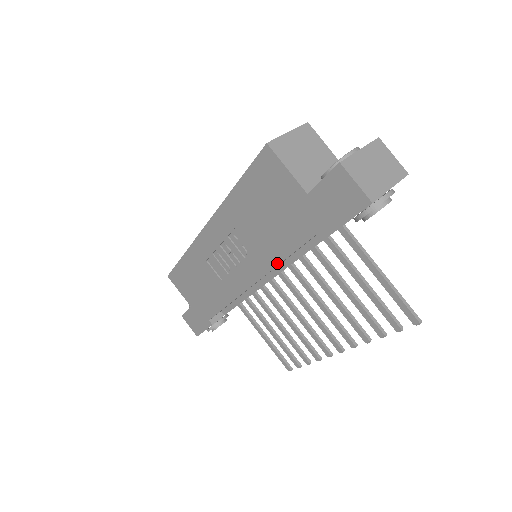
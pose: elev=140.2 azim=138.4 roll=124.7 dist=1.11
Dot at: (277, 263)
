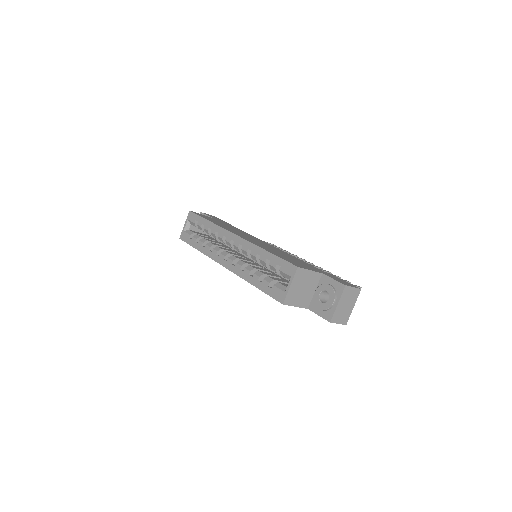
Dot at: occluded
